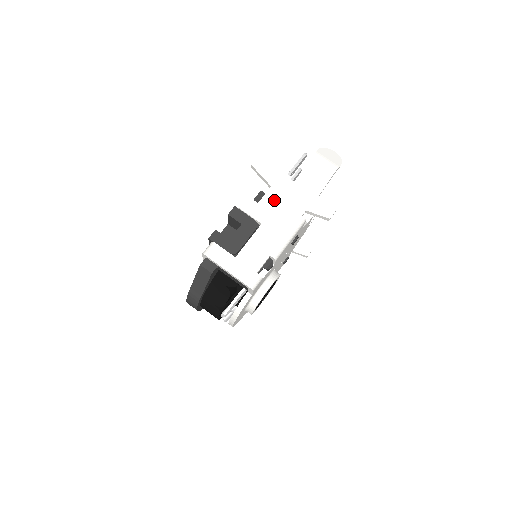
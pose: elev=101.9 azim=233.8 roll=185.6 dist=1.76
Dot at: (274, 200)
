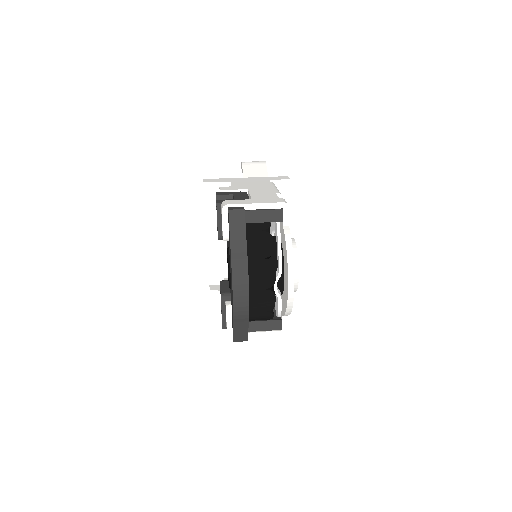
Dot at: (241, 183)
